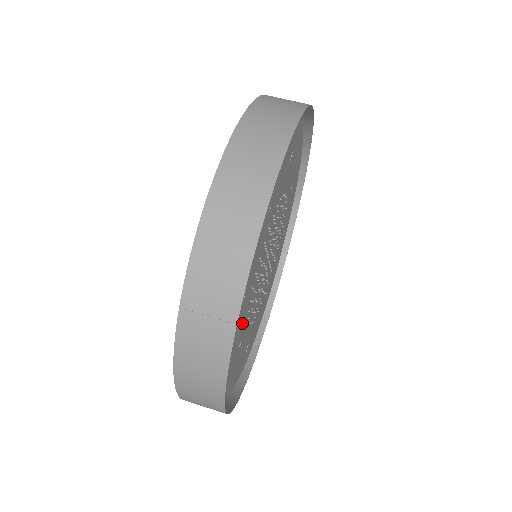
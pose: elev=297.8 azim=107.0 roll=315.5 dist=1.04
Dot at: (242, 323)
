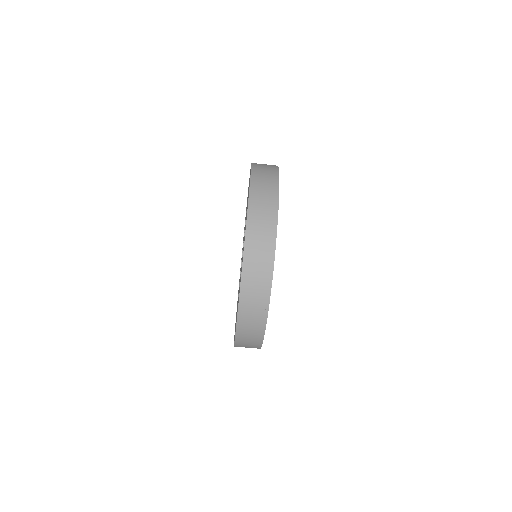
Dot at: occluded
